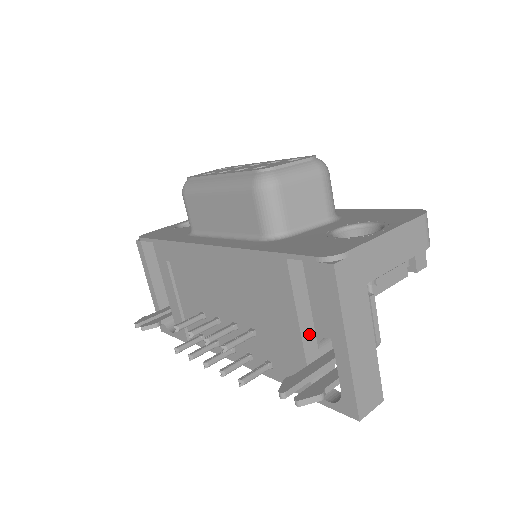
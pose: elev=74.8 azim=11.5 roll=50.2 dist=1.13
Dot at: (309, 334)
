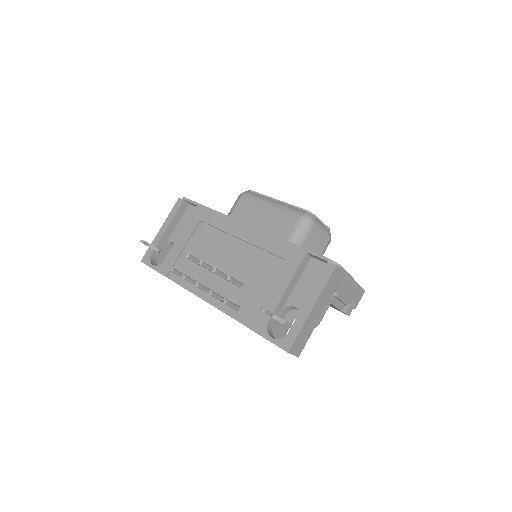
Dot at: (285, 299)
